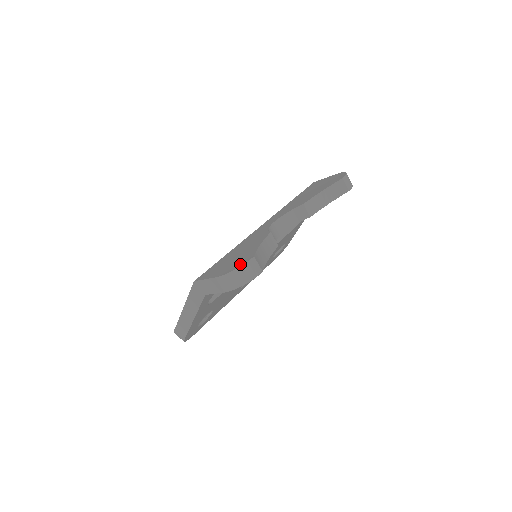
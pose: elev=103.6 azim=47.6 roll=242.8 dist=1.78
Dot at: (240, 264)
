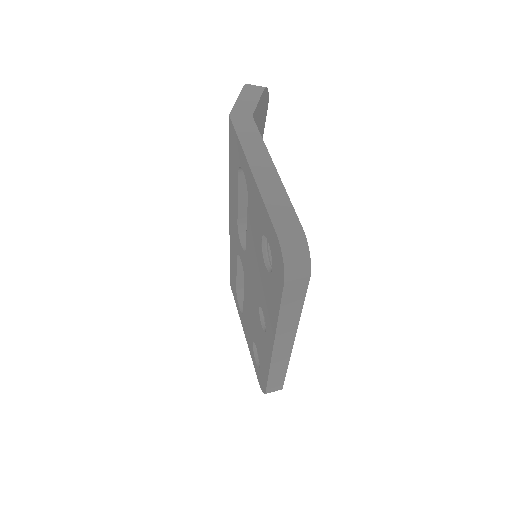
Dot at: occluded
